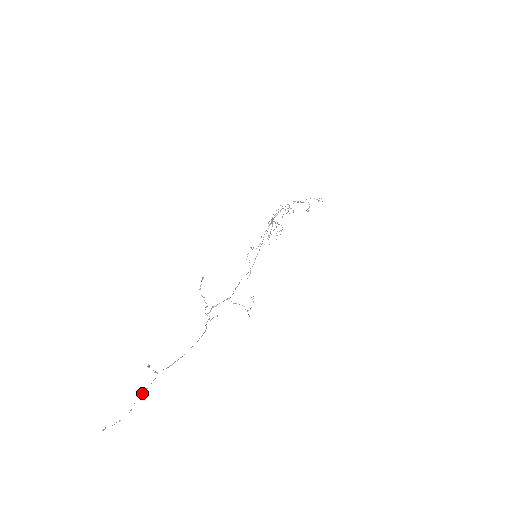
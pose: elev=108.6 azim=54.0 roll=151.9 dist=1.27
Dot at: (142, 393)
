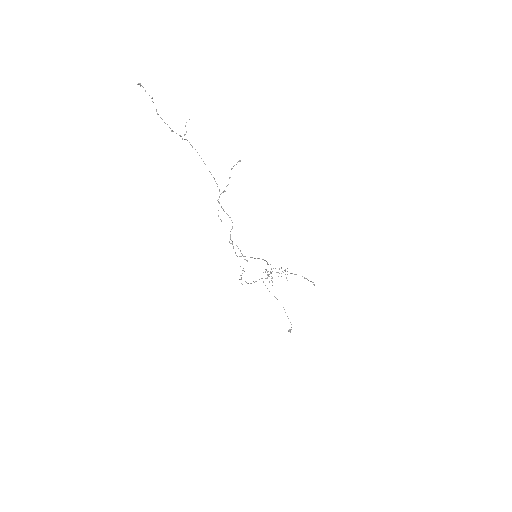
Dot at: occluded
